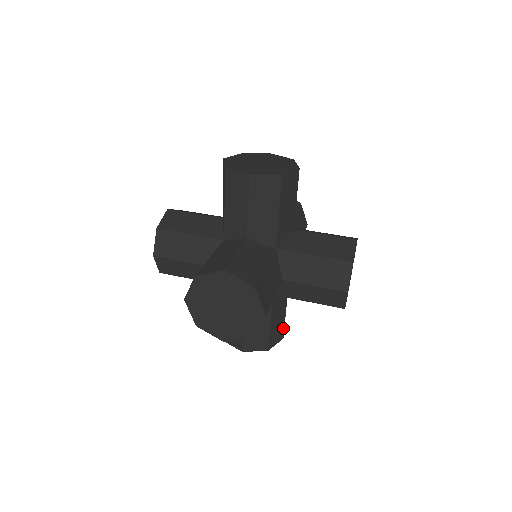
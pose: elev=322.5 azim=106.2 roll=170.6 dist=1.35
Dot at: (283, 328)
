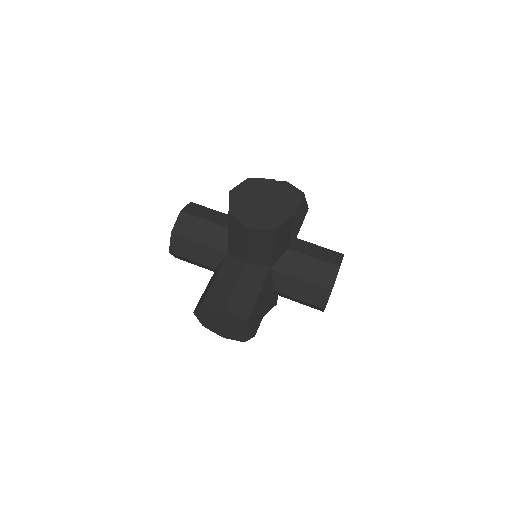
Dot at: (276, 300)
